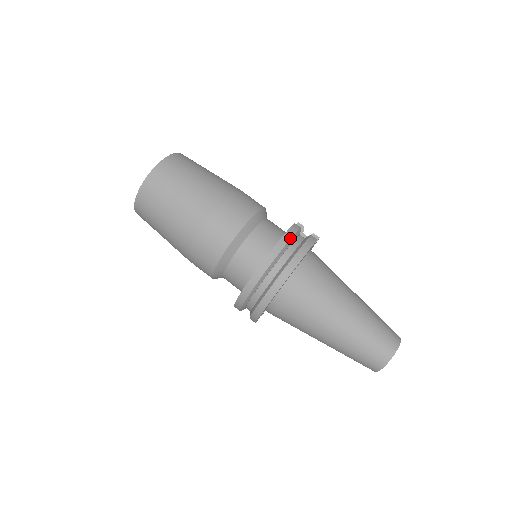
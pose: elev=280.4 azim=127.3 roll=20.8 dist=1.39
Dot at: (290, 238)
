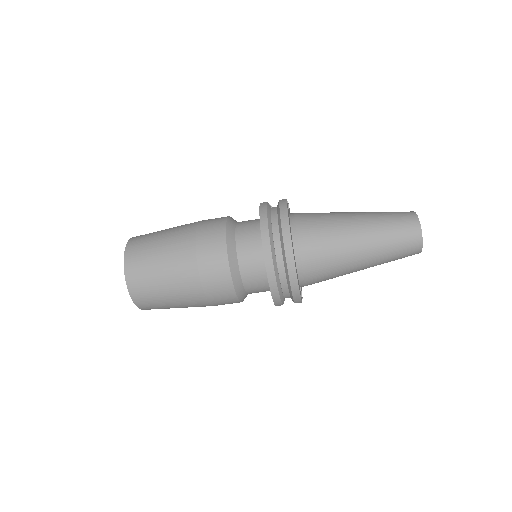
Dot at: (266, 212)
